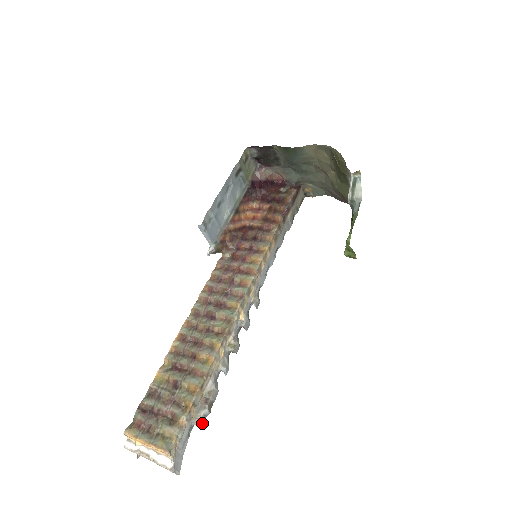
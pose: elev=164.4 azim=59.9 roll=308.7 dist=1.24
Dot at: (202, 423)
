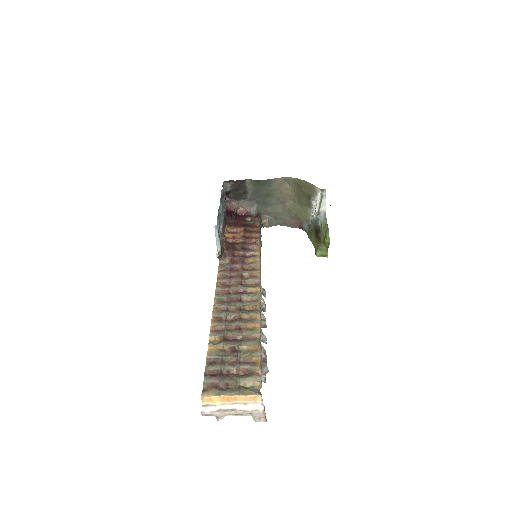
Dot at: (265, 380)
